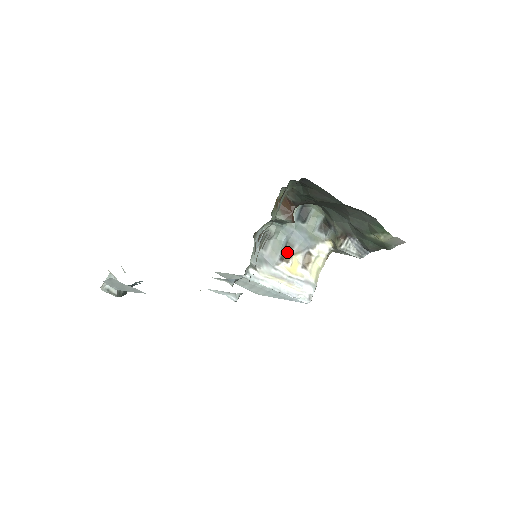
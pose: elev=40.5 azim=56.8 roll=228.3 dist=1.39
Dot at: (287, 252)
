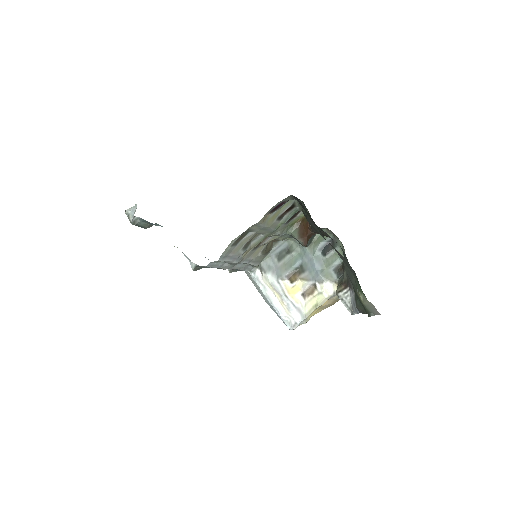
Dot at: (296, 273)
